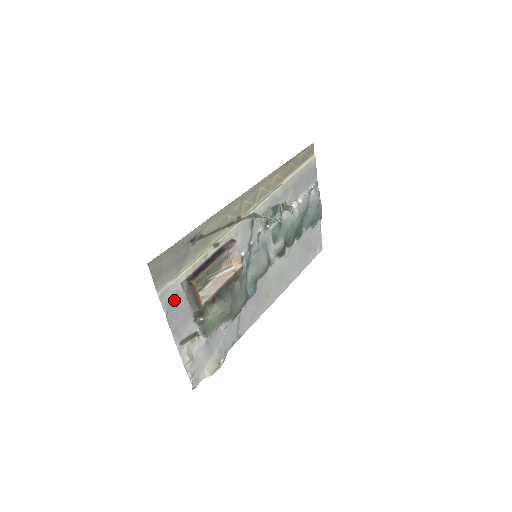
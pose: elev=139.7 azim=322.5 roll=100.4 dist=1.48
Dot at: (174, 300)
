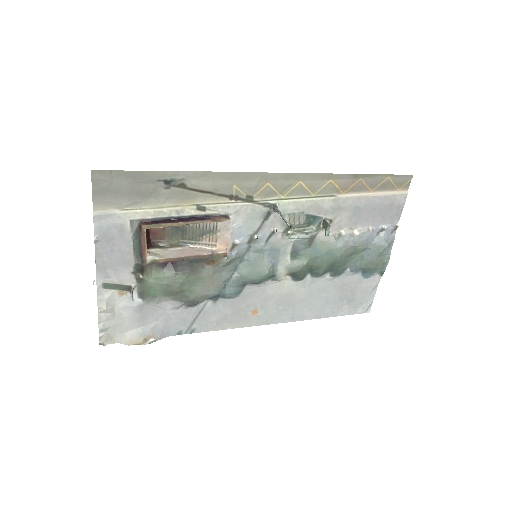
Dot at: (114, 233)
